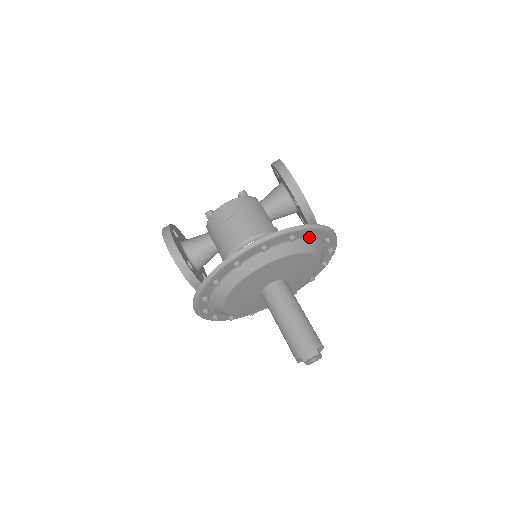
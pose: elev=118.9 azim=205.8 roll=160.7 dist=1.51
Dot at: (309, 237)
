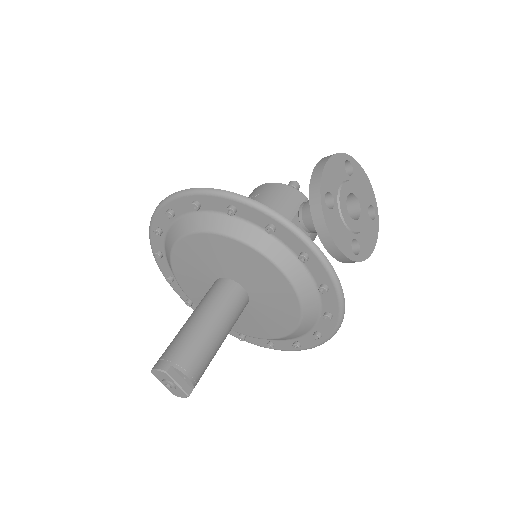
Dot at: (267, 229)
